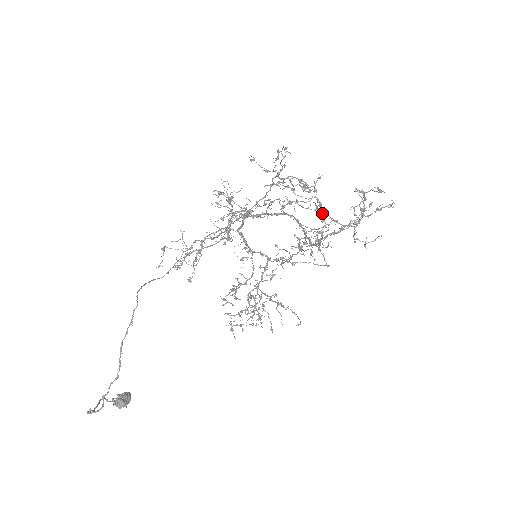
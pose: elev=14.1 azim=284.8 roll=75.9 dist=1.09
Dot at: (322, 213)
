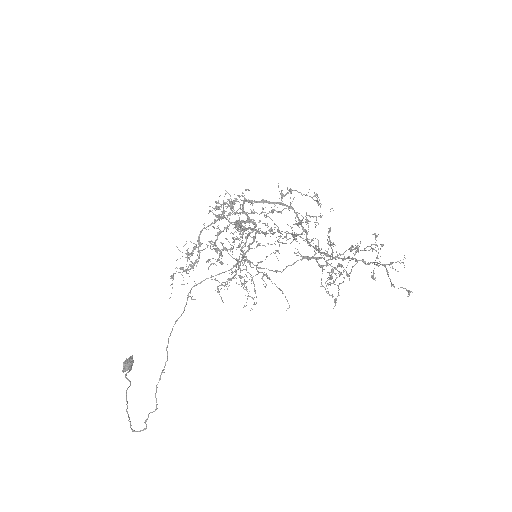
Dot at: (317, 194)
